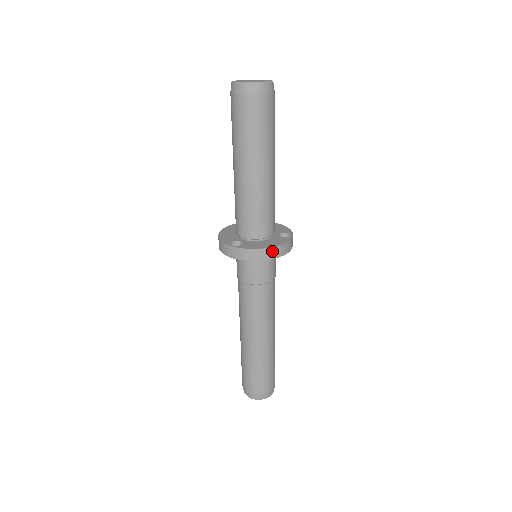
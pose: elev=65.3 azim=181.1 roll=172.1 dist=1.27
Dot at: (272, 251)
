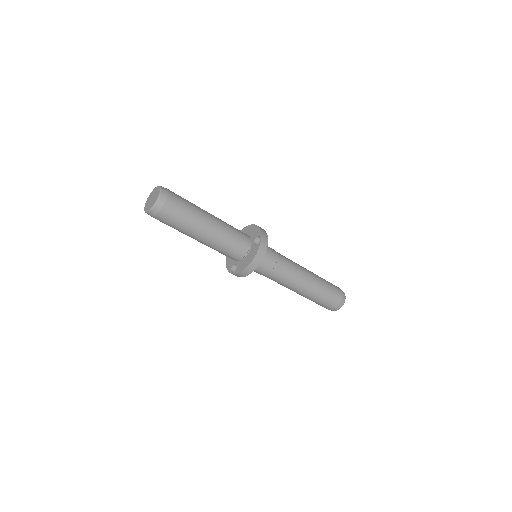
Dot at: (253, 264)
